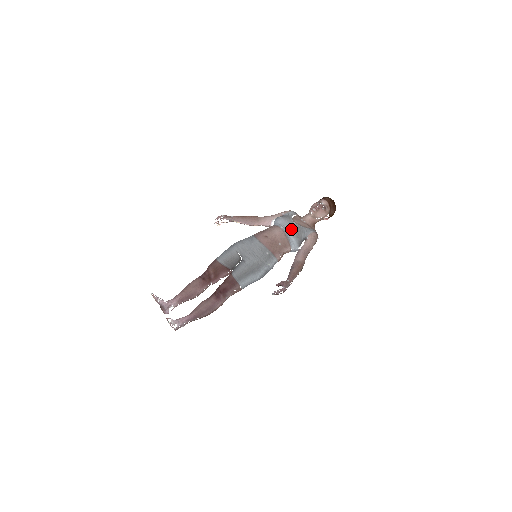
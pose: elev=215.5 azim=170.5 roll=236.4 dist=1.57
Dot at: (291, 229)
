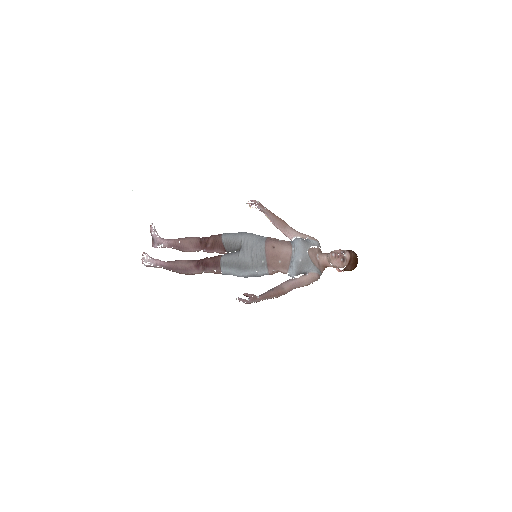
Dot at: (299, 256)
